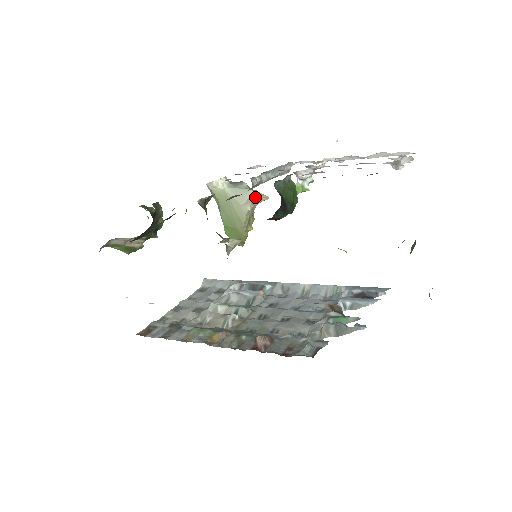
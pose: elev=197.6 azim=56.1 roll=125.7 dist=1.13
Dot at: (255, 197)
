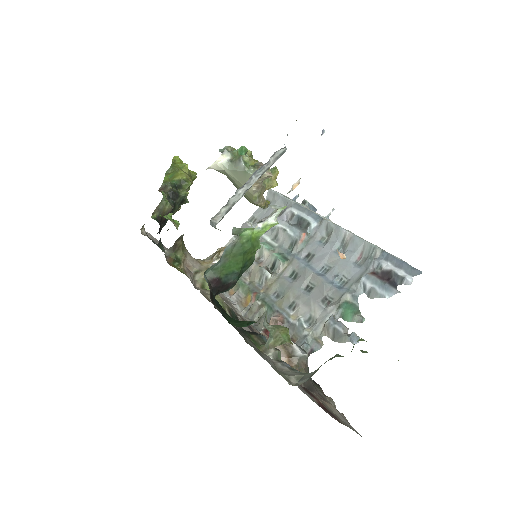
Dot at: occluded
